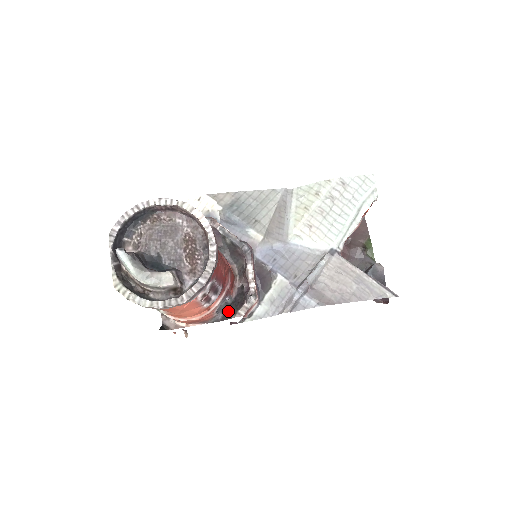
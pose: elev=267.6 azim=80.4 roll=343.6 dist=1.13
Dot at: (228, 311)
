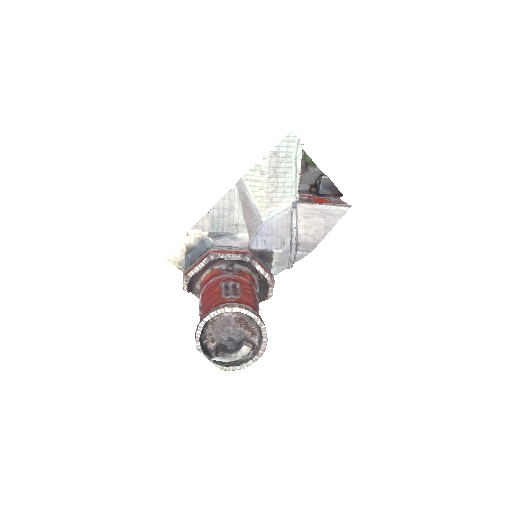
Dot at: (261, 296)
